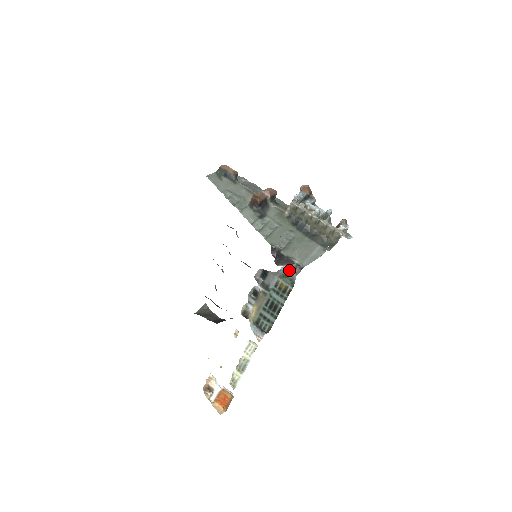
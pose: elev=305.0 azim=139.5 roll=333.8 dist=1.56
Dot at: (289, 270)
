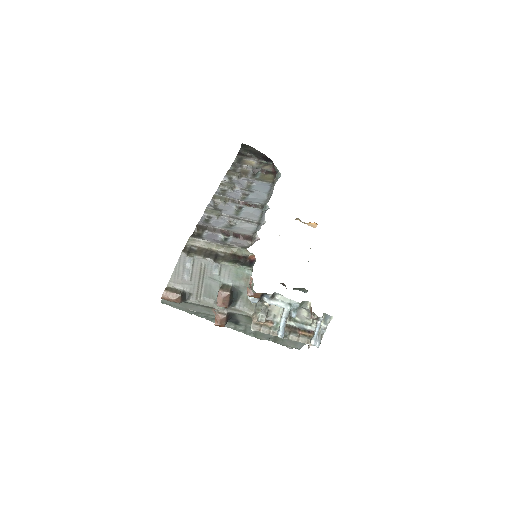
Dot at: occluded
